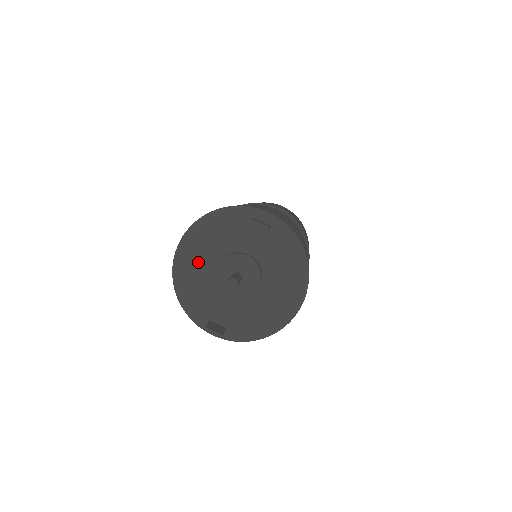
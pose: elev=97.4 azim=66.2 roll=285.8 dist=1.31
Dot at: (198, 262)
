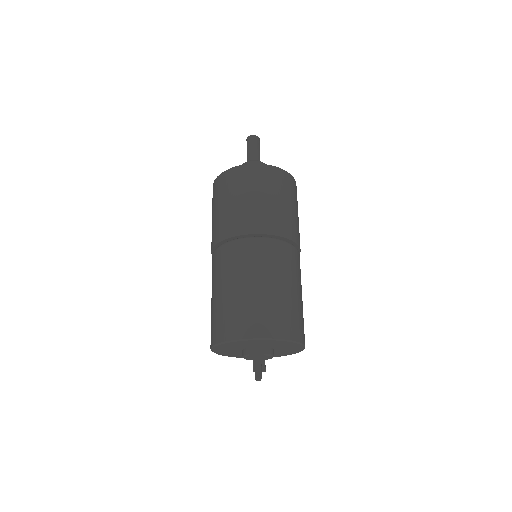
Dot at: (229, 351)
